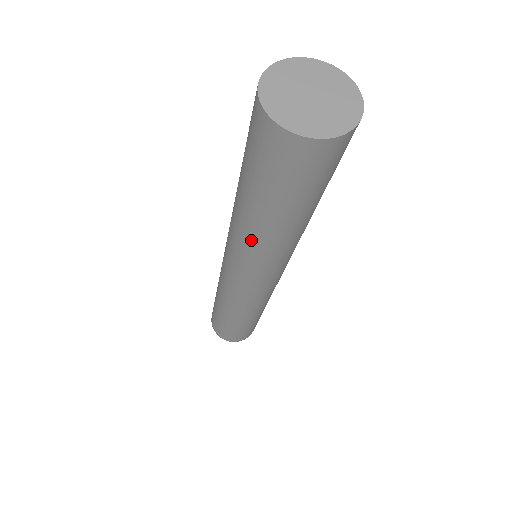
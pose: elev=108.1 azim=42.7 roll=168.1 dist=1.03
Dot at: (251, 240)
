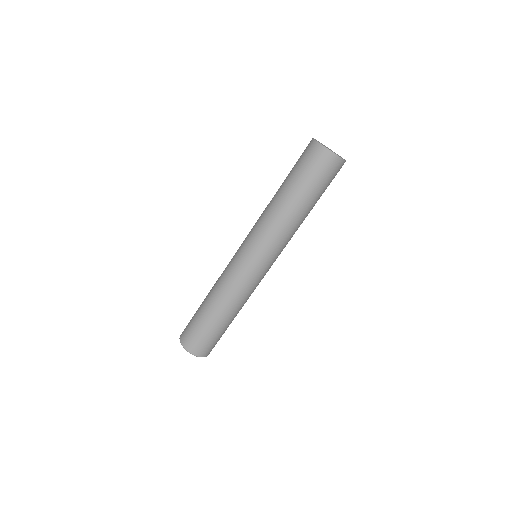
Dot at: (277, 218)
